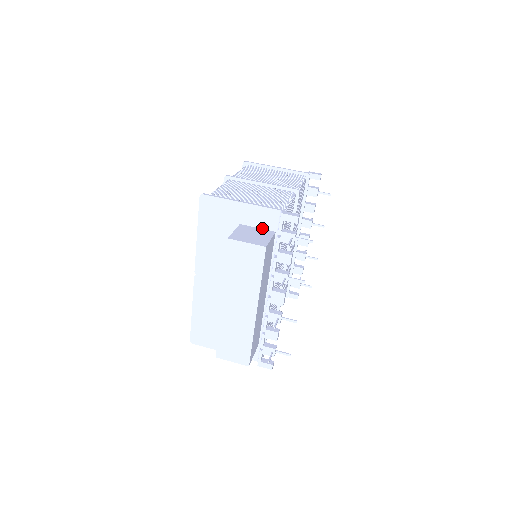
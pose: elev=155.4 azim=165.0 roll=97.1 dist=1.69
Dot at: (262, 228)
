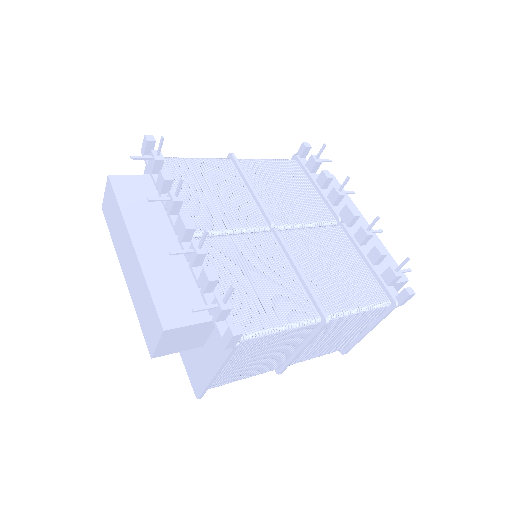
Dot at: occluded
